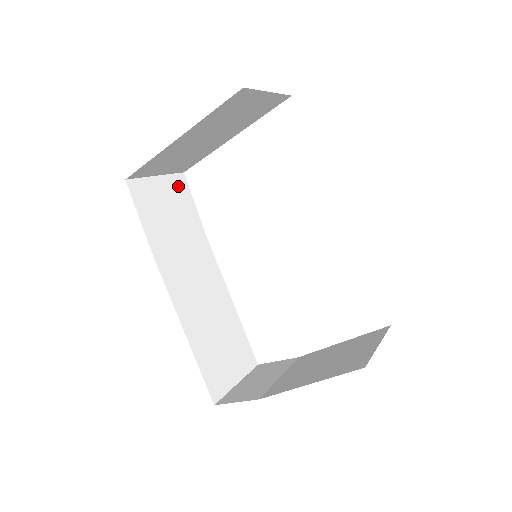
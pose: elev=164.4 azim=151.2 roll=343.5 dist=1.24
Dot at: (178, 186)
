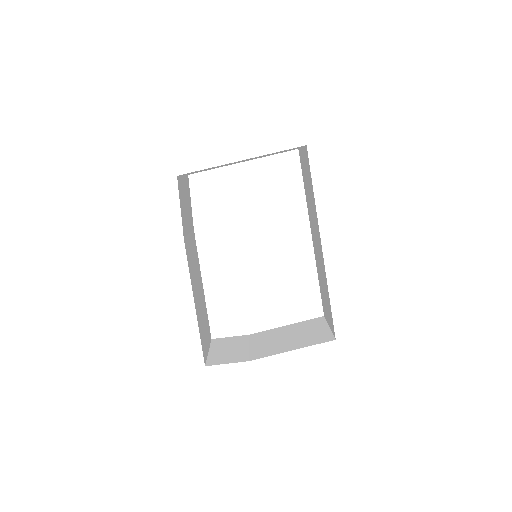
Dot at: (187, 186)
